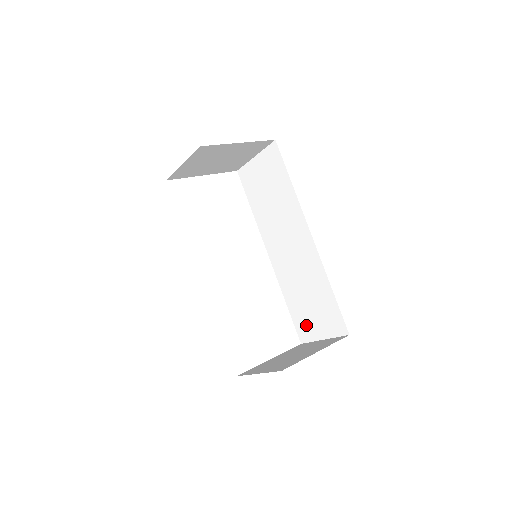
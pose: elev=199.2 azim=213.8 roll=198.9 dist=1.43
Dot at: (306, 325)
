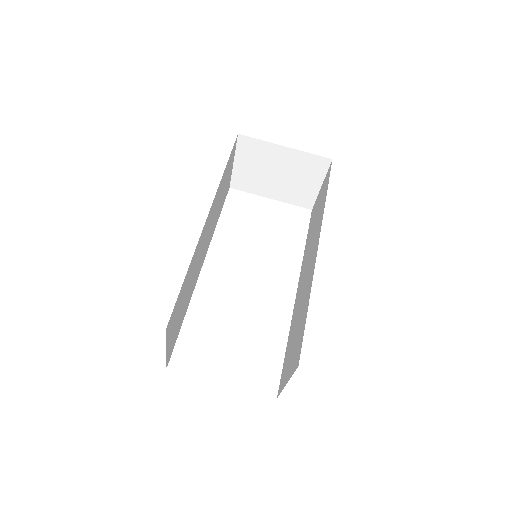
Dot at: (286, 368)
